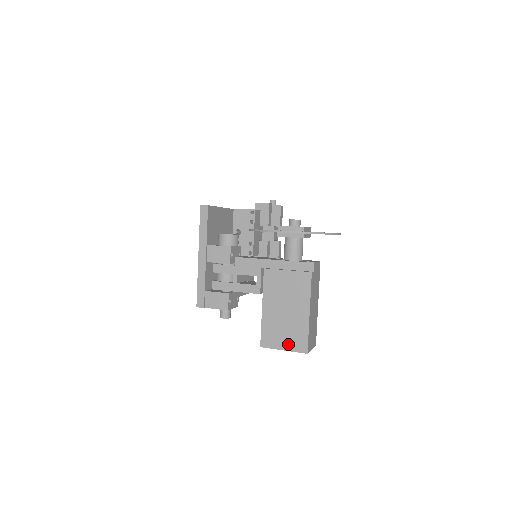
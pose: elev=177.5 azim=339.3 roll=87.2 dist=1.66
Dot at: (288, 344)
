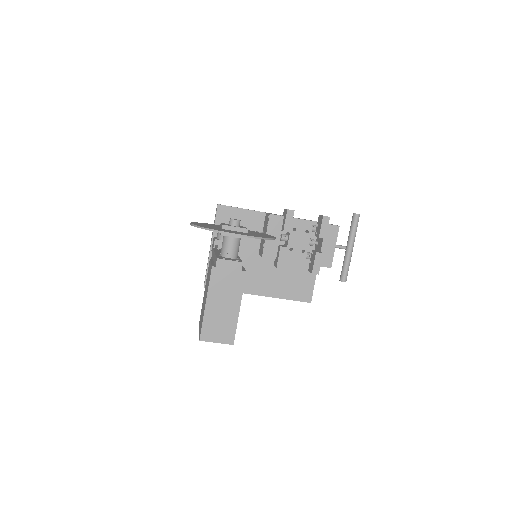
Dot at: occluded
